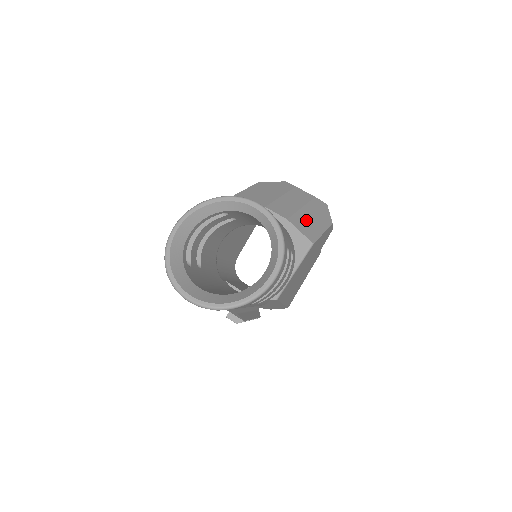
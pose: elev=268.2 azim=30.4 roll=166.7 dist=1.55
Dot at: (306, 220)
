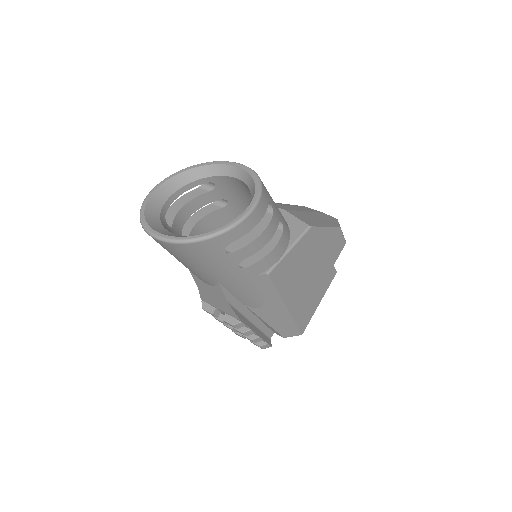
Dot at: (307, 216)
